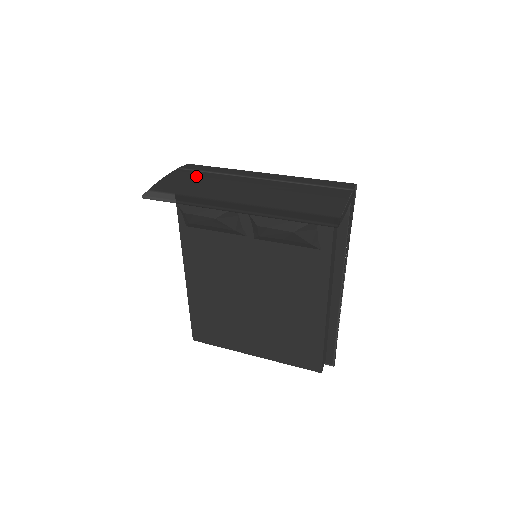
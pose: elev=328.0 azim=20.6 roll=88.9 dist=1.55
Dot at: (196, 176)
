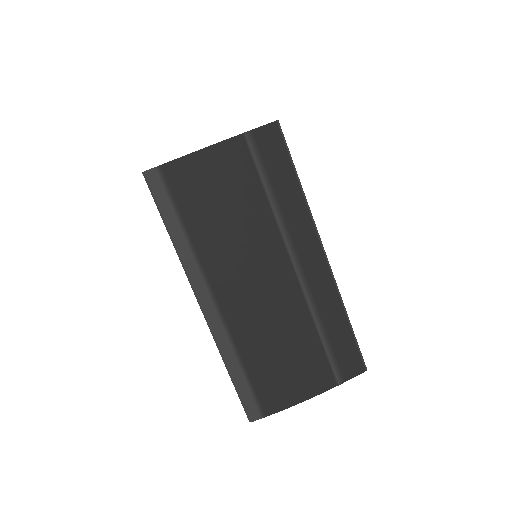
Dot at: (239, 187)
